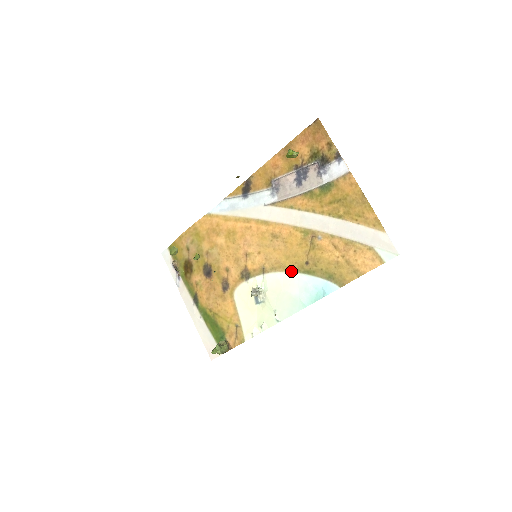
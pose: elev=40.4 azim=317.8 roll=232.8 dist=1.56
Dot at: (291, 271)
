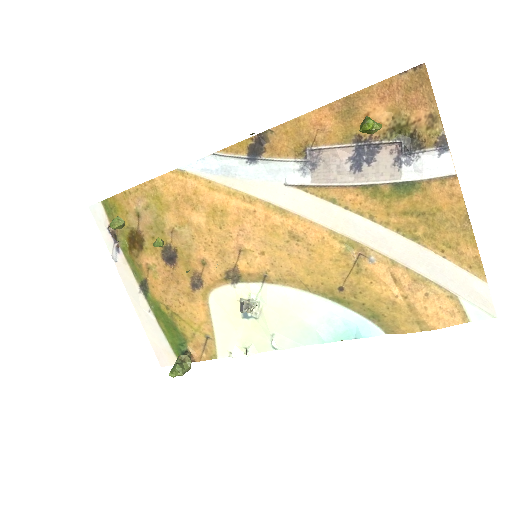
Dot at: (311, 291)
